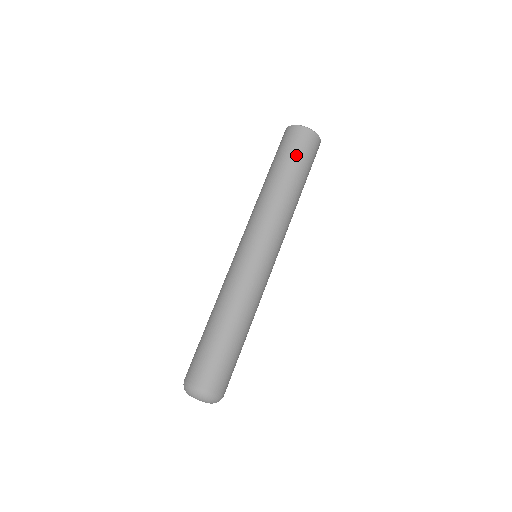
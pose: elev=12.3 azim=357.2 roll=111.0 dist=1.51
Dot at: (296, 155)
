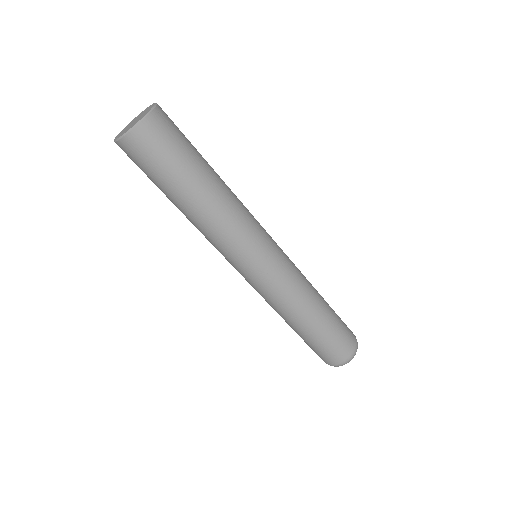
Dot at: (160, 172)
